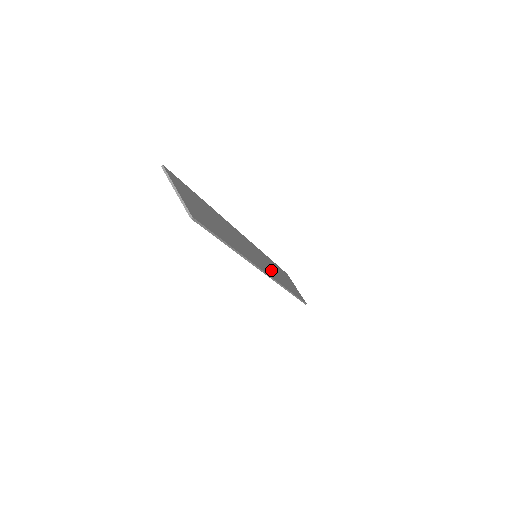
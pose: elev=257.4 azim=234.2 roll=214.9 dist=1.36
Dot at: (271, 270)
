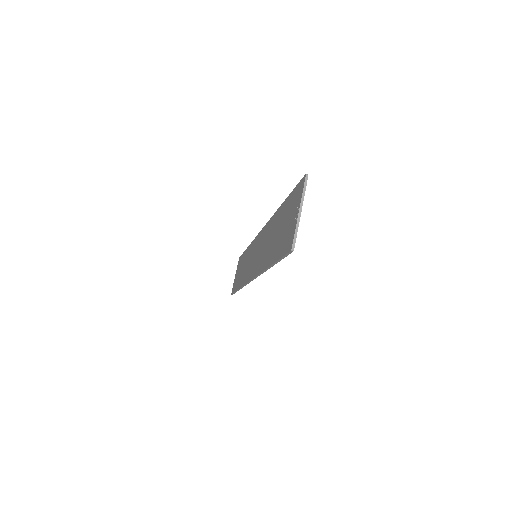
Dot at: occluded
